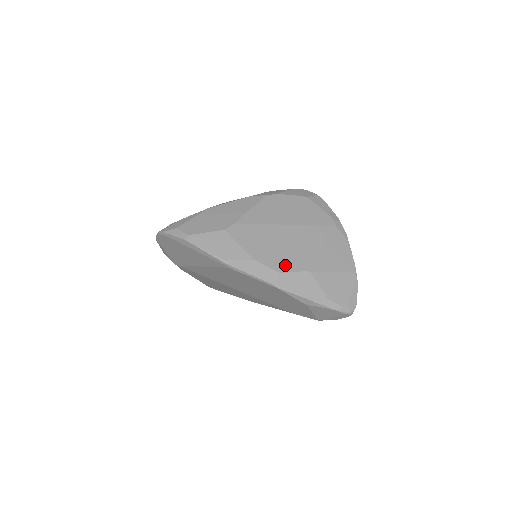
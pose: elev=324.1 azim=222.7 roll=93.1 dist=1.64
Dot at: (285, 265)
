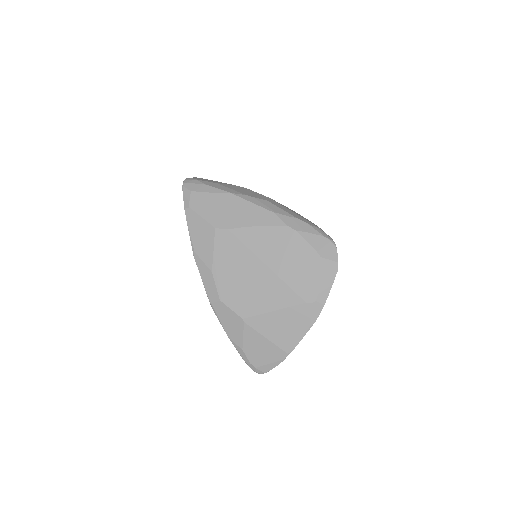
Dot at: (230, 298)
